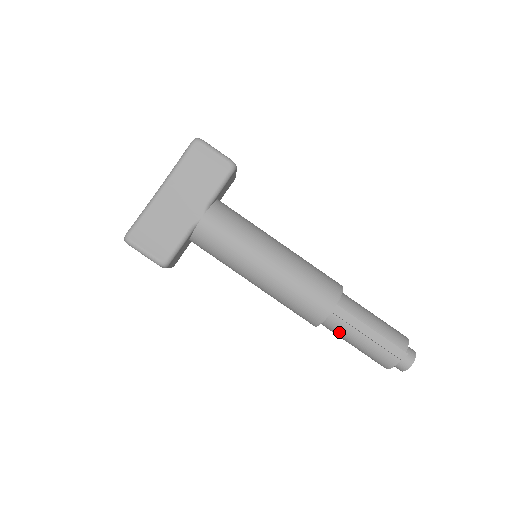
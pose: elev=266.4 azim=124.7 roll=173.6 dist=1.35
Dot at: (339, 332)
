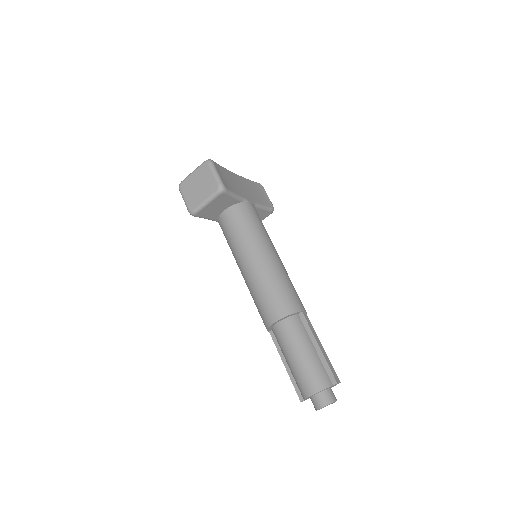
Dot at: (296, 334)
